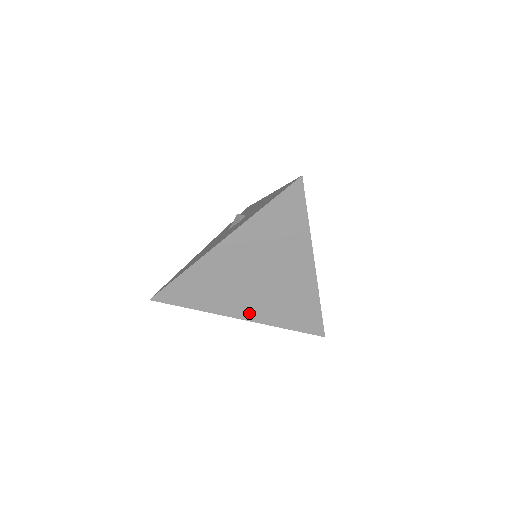
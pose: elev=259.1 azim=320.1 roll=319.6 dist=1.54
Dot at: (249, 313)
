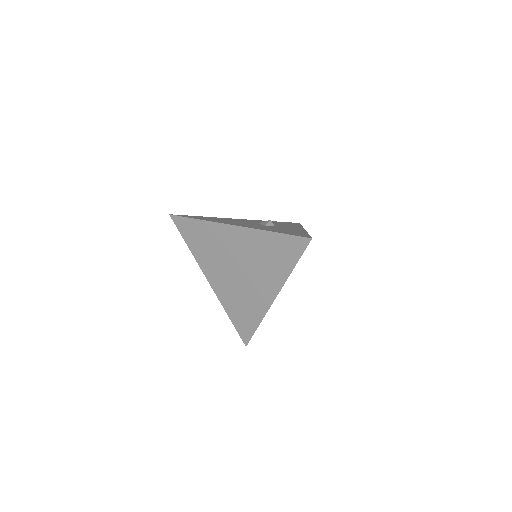
Dot at: (216, 283)
